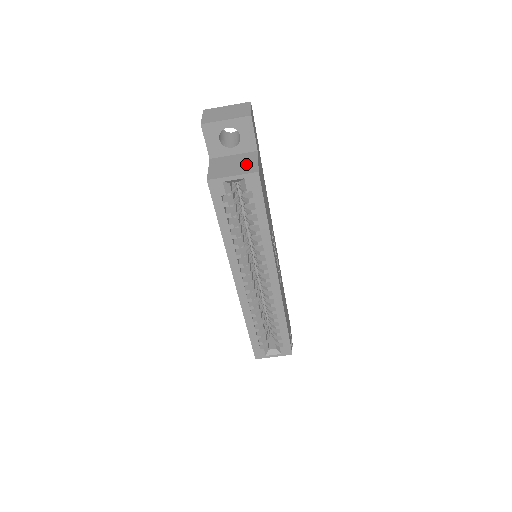
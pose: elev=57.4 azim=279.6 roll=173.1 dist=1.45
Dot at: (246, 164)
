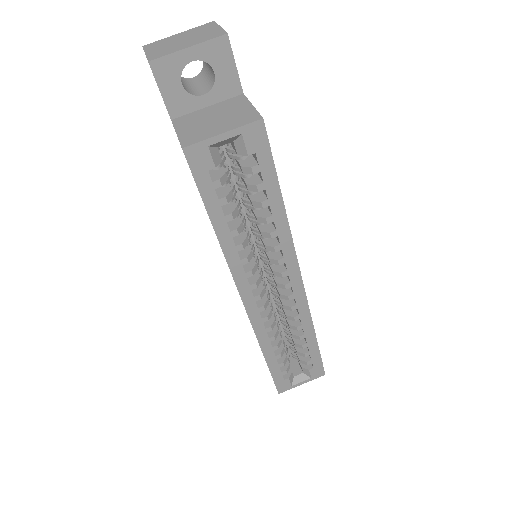
Dot at: (236, 113)
